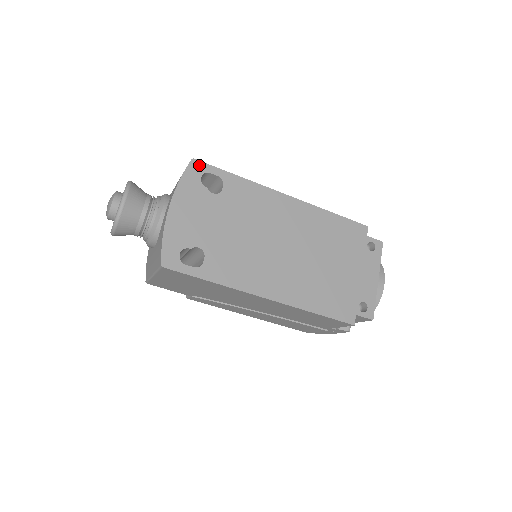
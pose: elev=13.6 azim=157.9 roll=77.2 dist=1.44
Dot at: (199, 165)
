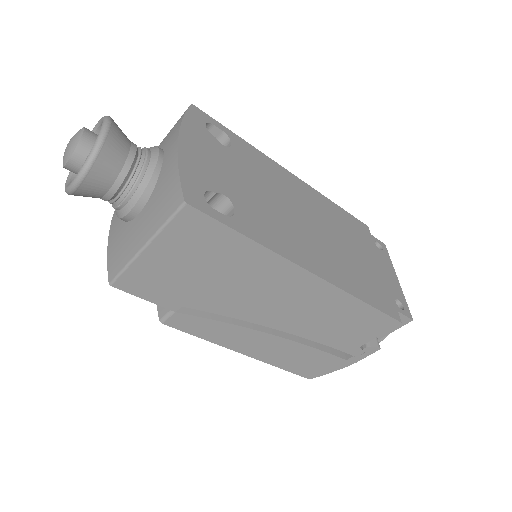
Dot at: (200, 113)
